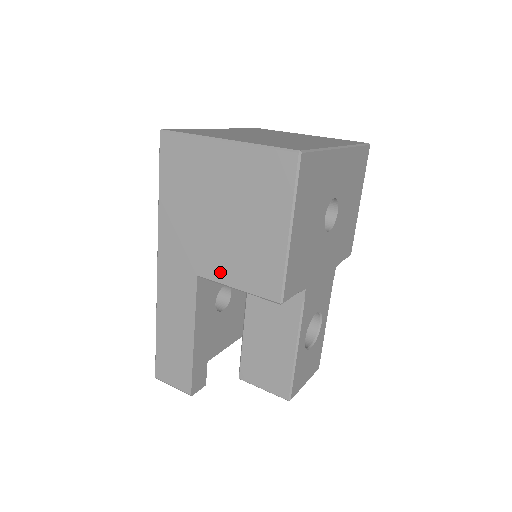
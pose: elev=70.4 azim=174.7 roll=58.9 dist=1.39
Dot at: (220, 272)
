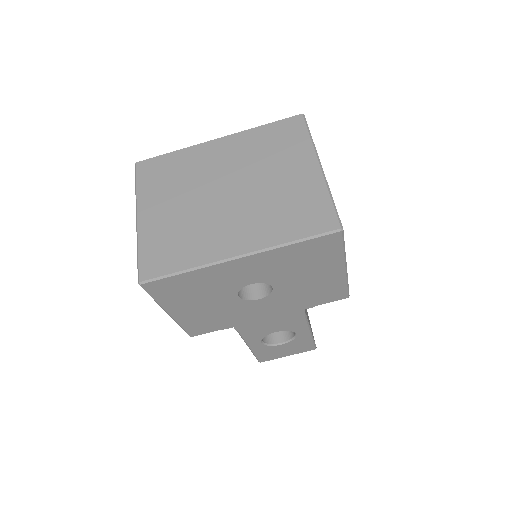
Dot at: occluded
